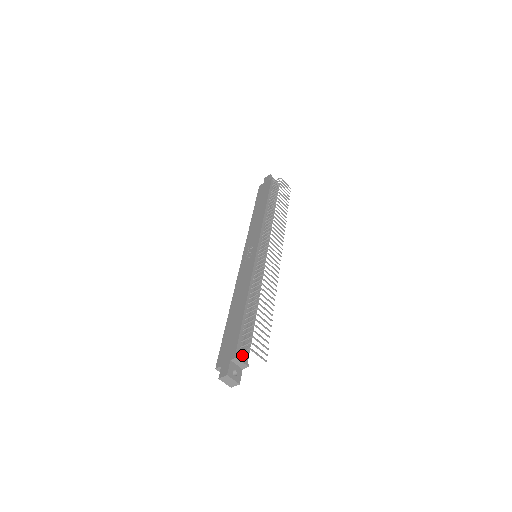
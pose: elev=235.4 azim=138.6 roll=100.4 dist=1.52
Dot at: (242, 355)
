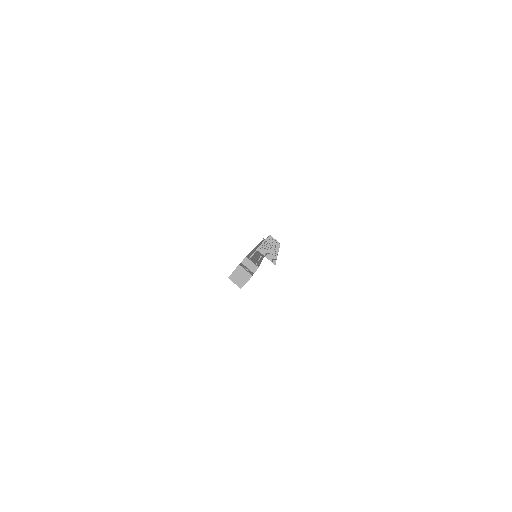
Dot at: occluded
